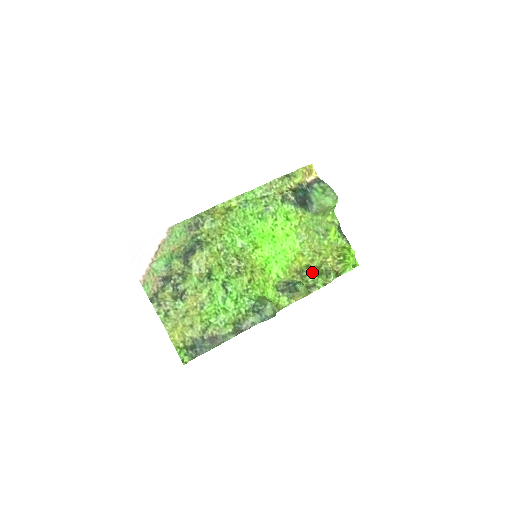
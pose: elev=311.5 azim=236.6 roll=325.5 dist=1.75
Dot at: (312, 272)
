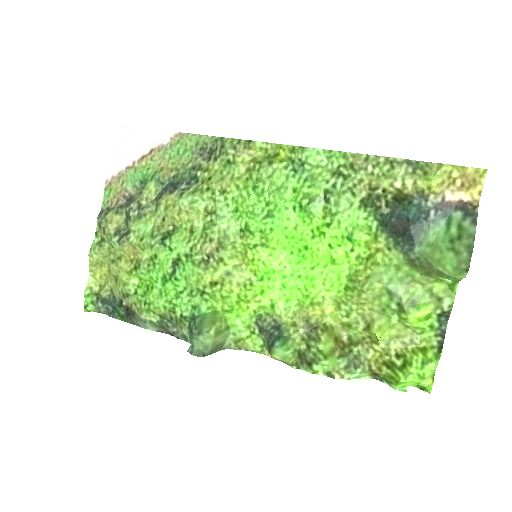
Dot at: (323, 343)
